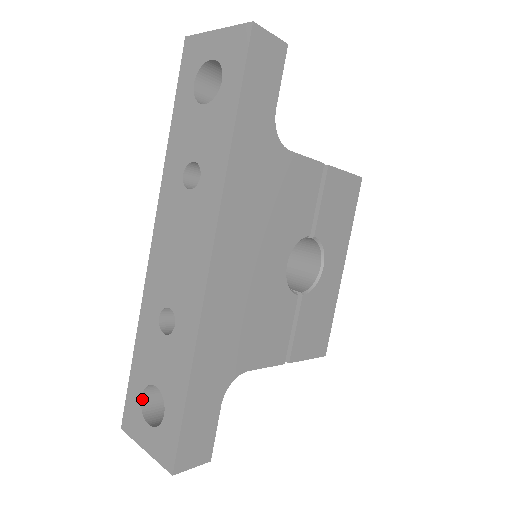
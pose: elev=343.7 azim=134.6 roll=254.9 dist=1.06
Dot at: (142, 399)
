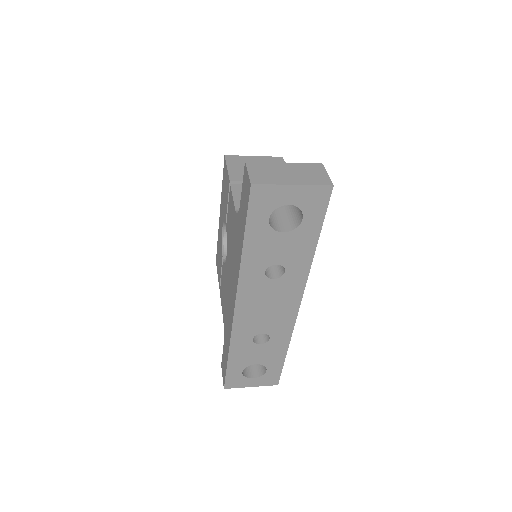
Dot at: (242, 372)
